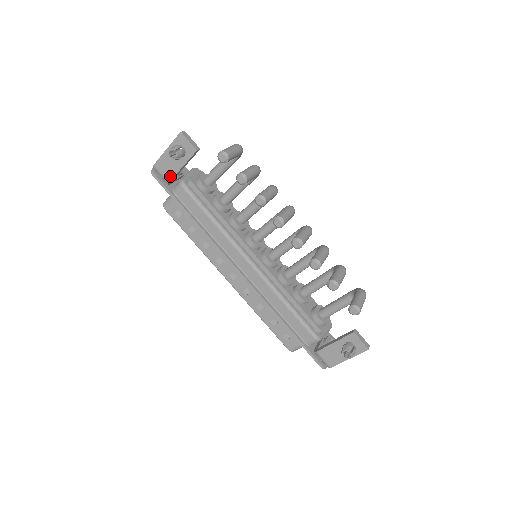
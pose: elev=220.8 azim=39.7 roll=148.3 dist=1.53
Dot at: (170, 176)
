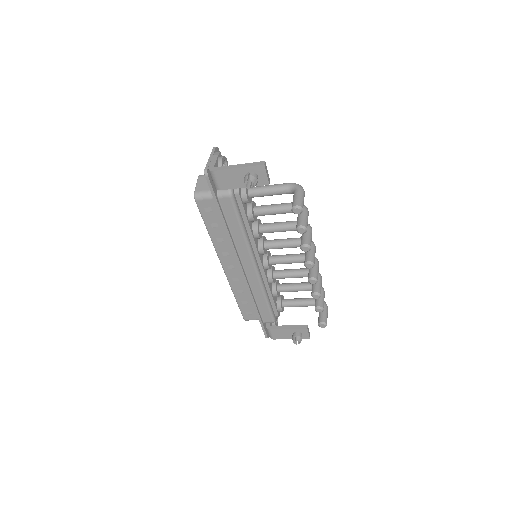
Dot at: (225, 187)
